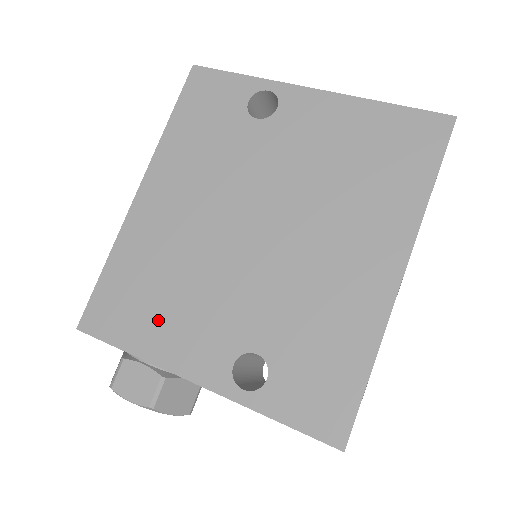
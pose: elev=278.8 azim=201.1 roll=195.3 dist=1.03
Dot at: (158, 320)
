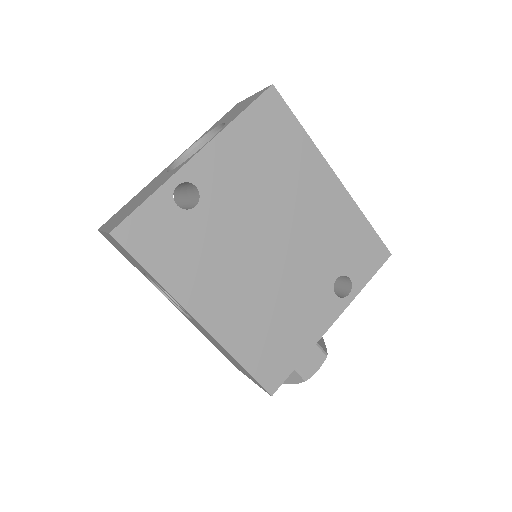
Dot at: (293, 335)
